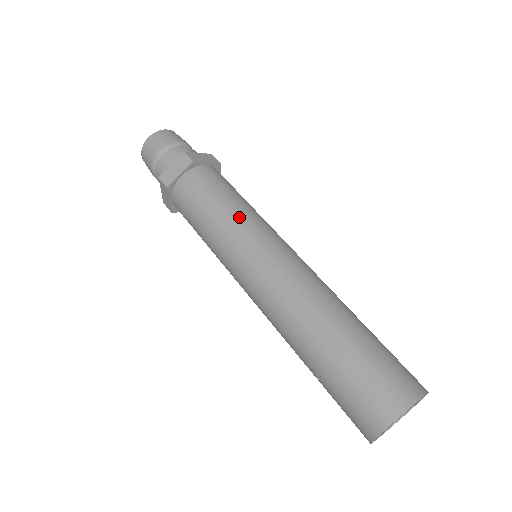
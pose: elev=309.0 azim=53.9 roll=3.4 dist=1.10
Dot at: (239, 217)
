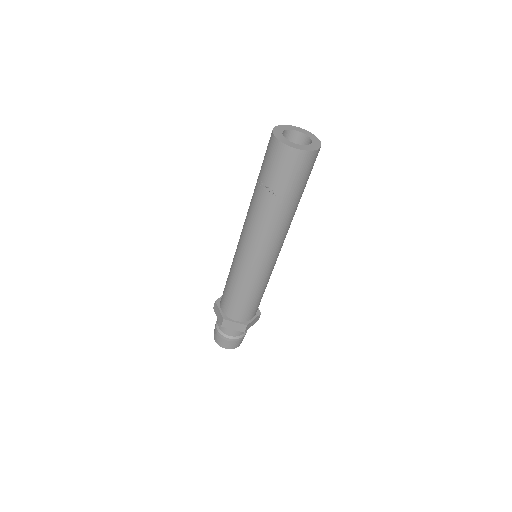
Dot at: occluded
